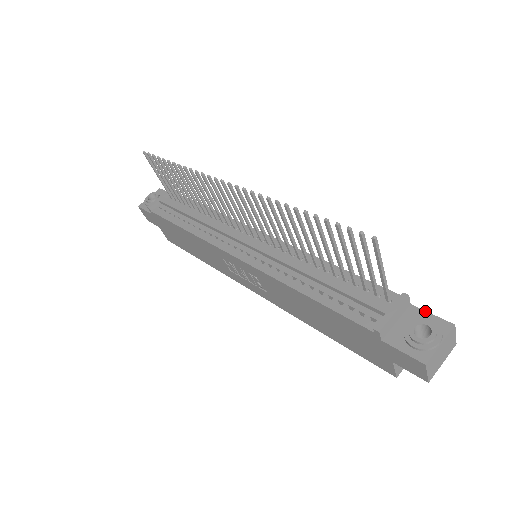
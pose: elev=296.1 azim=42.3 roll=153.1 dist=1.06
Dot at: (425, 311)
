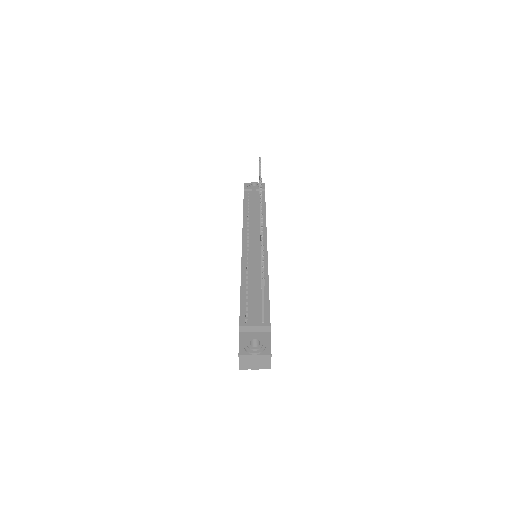
Dot at: occluded
